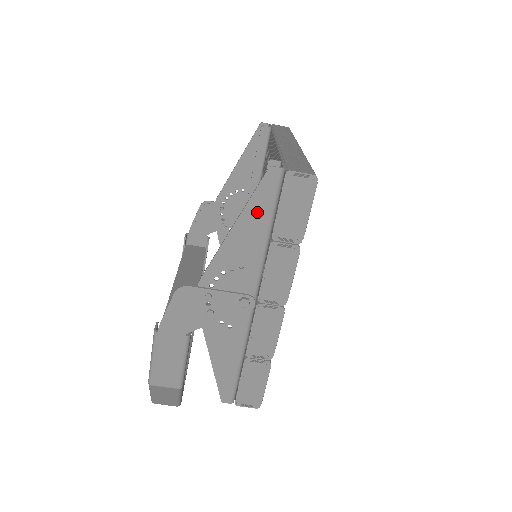
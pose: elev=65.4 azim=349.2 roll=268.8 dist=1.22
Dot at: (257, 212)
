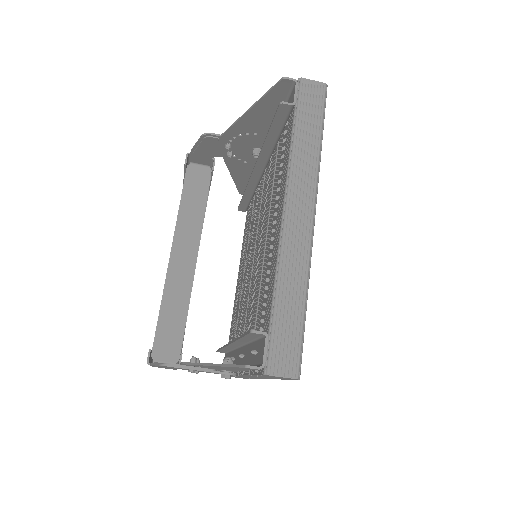
Dot at: (234, 368)
